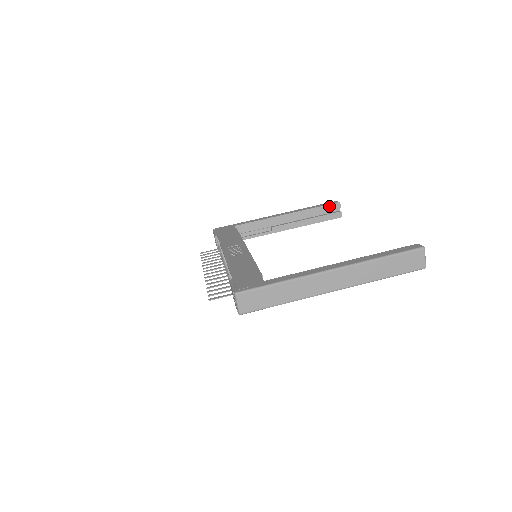
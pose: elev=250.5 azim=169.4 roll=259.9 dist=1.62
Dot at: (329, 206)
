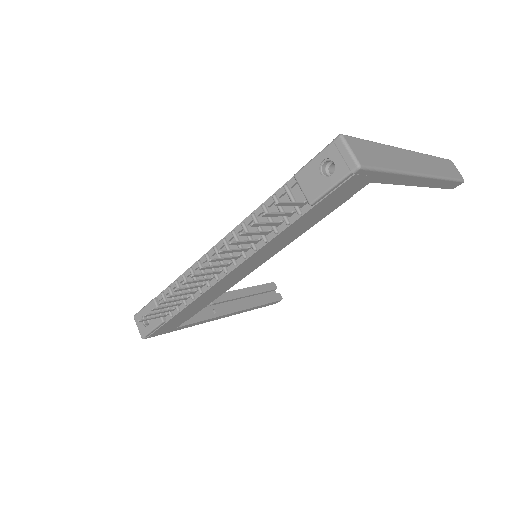
Dot at: (266, 286)
